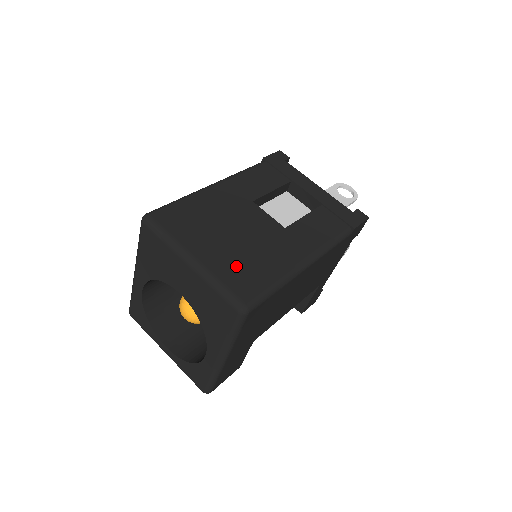
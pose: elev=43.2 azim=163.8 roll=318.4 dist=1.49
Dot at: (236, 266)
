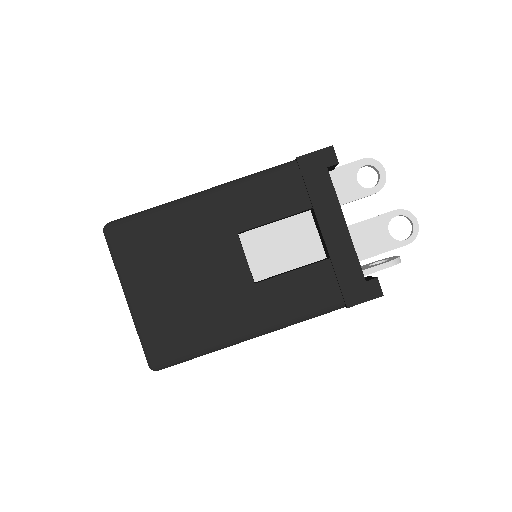
Dot at: (168, 320)
